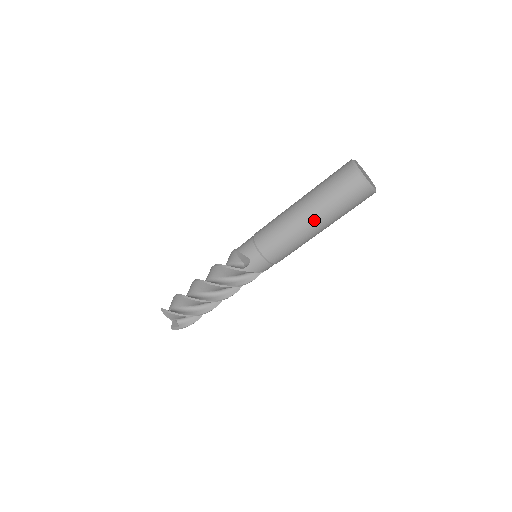
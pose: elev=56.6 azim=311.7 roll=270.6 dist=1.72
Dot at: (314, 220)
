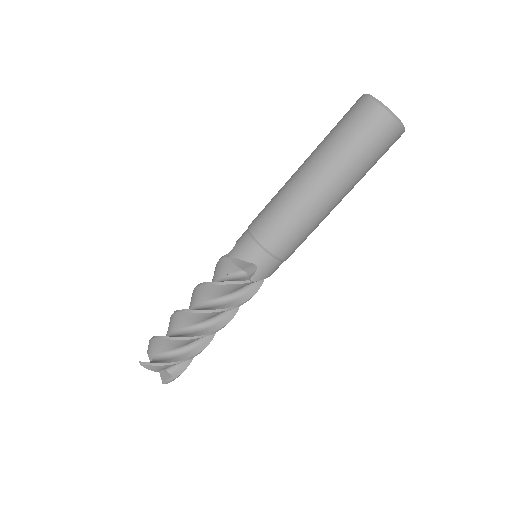
Dot at: (335, 190)
